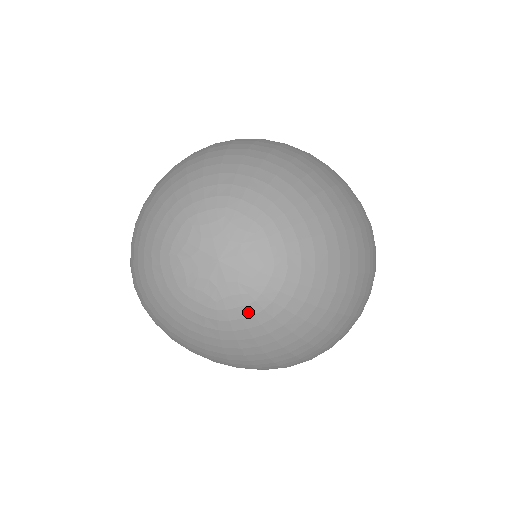
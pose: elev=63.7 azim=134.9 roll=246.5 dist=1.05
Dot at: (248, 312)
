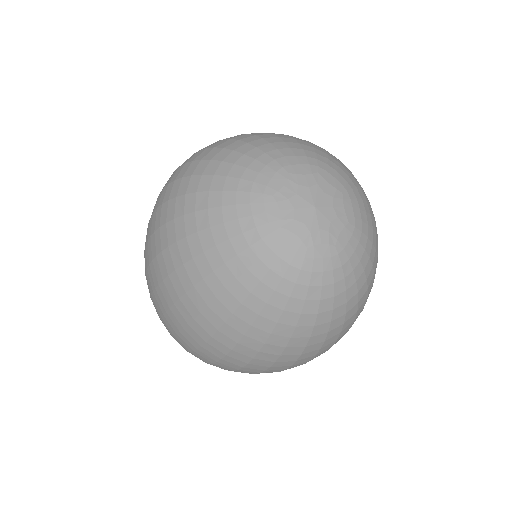
Dot at: (290, 258)
